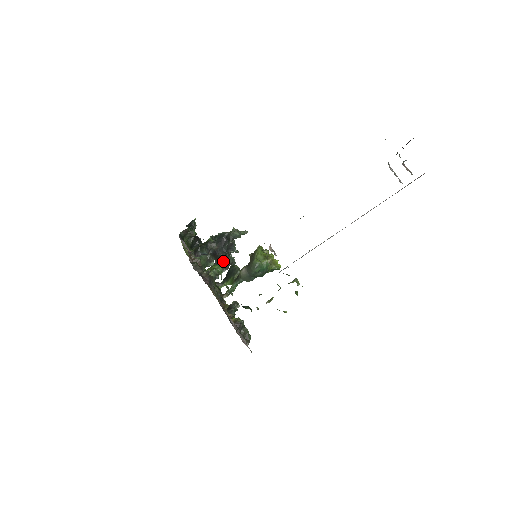
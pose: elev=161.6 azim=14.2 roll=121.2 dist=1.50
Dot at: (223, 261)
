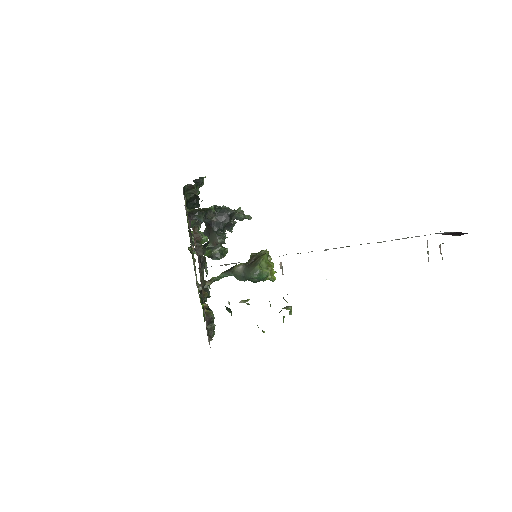
Dot at: (215, 237)
